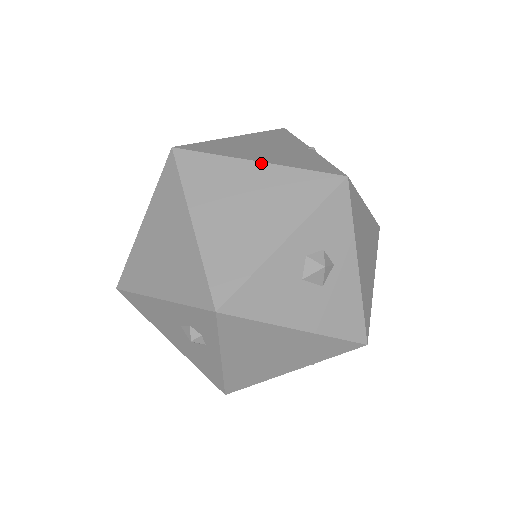
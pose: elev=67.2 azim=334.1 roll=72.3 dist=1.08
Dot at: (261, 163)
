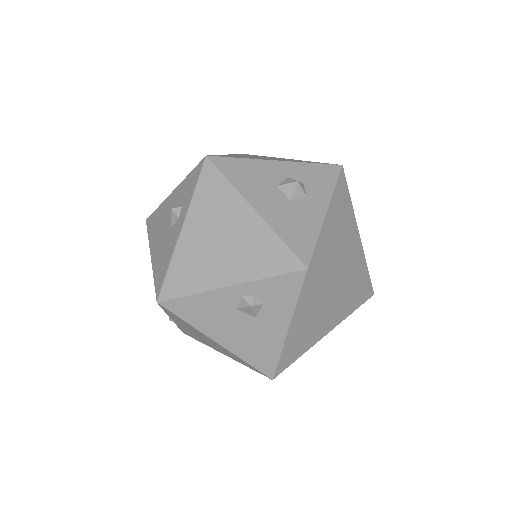
Dot at: occluded
